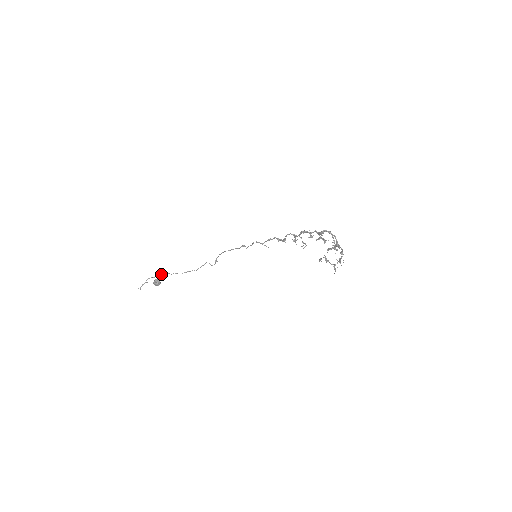
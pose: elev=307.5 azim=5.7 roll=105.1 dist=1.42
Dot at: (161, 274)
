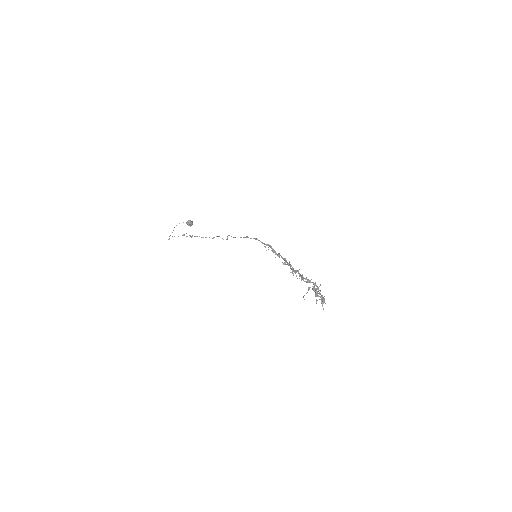
Dot at: (183, 235)
